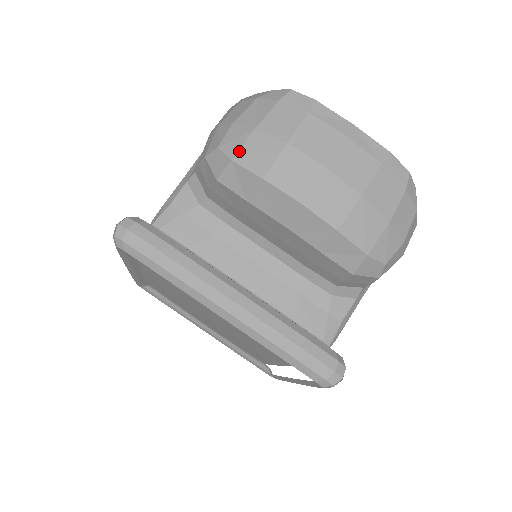
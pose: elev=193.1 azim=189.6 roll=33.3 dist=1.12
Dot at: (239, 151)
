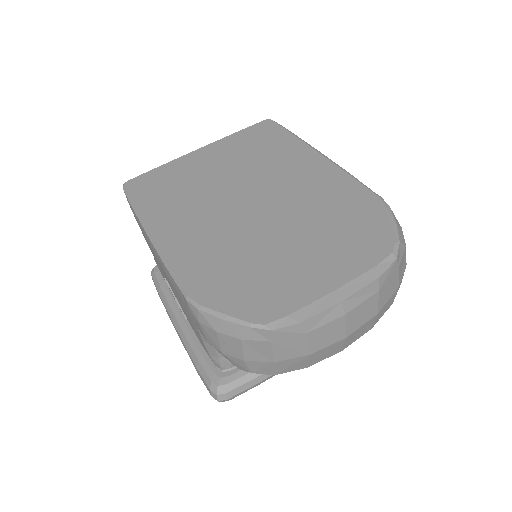
Dot at: (275, 372)
